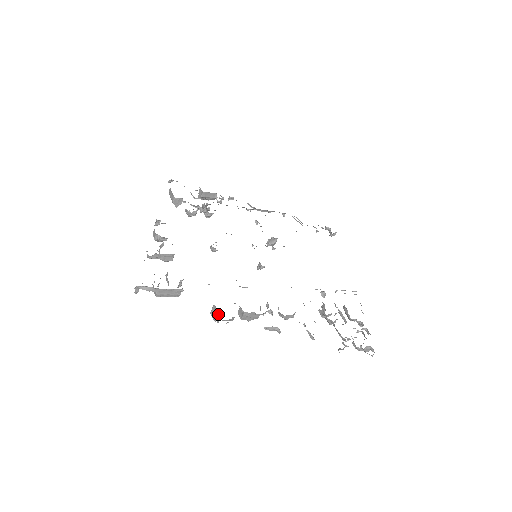
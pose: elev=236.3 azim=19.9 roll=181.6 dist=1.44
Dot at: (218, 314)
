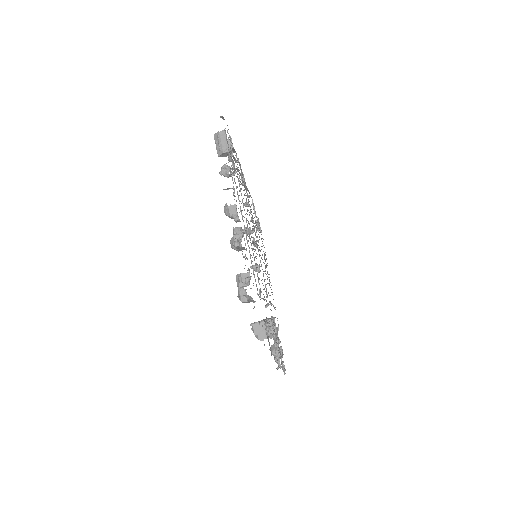
Dot at: (265, 334)
